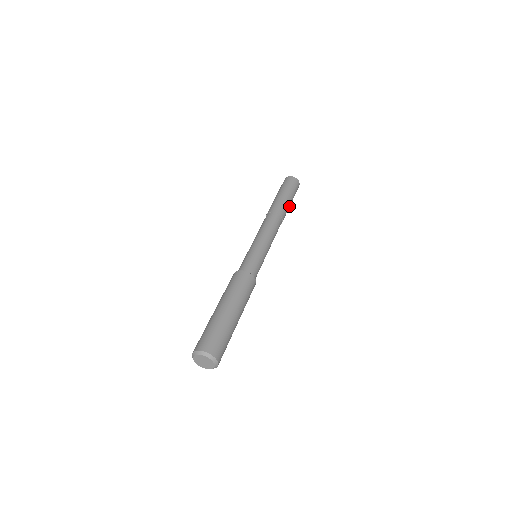
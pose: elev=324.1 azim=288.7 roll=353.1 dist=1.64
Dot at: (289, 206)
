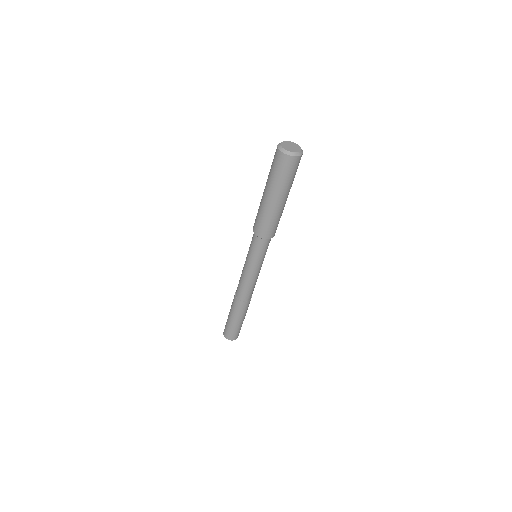
Dot at: occluded
